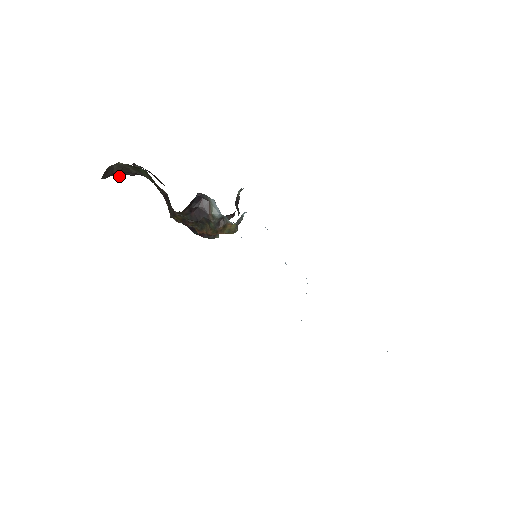
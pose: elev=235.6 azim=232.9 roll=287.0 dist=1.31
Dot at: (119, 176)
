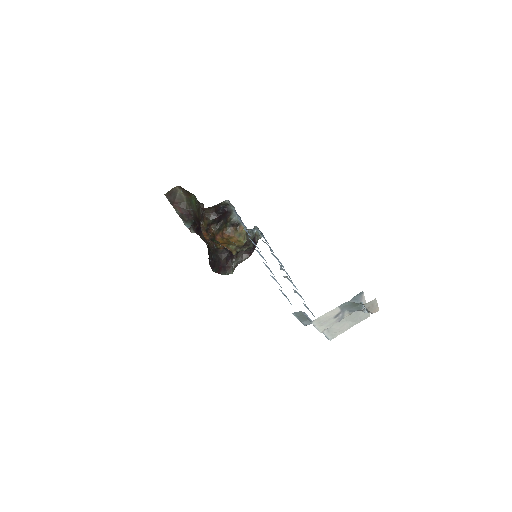
Dot at: (177, 213)
